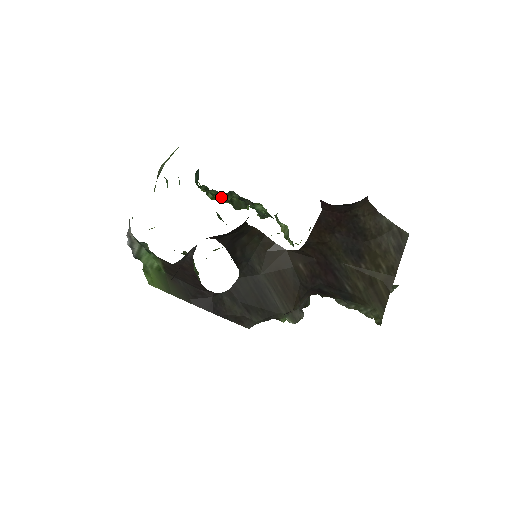
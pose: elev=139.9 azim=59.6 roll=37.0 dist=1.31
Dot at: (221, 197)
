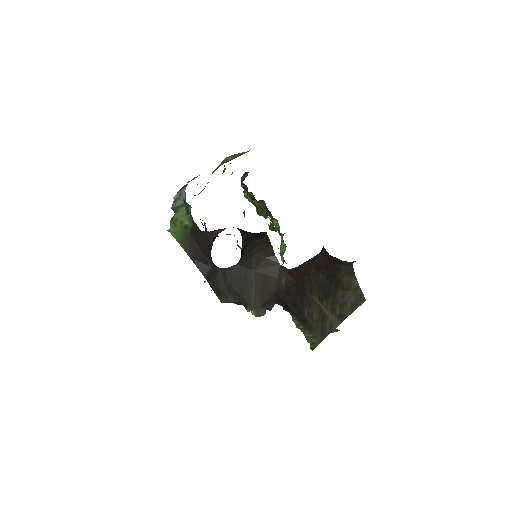
Dot at: (253, 200)
